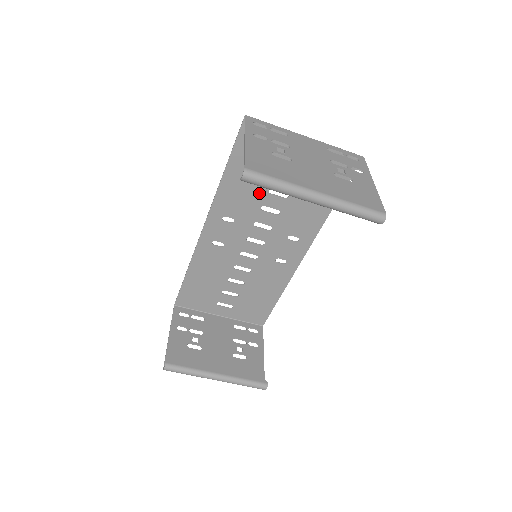
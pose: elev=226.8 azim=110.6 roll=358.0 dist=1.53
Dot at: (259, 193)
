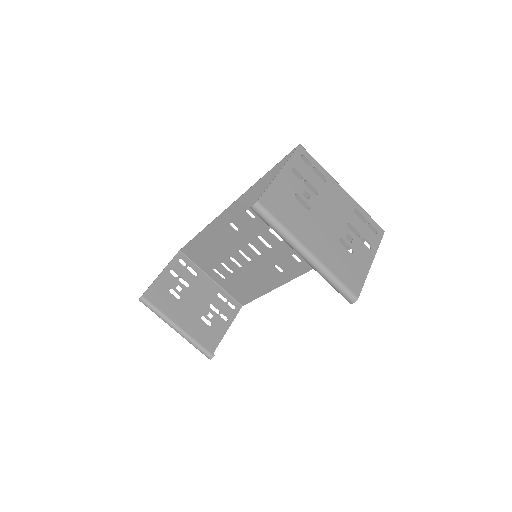
Dot at: occluded
